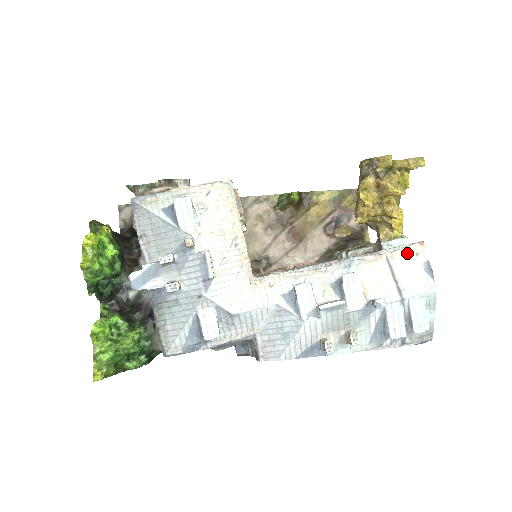
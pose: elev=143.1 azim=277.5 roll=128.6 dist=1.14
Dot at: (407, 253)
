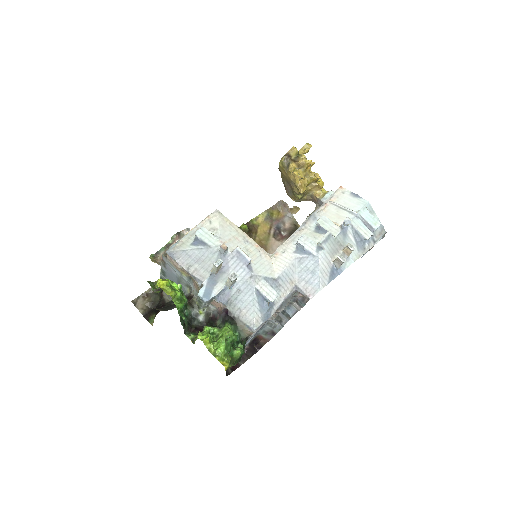
Dot at: (338, 195)
